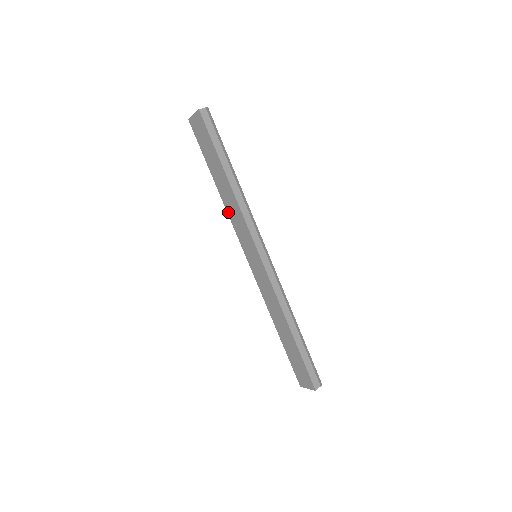
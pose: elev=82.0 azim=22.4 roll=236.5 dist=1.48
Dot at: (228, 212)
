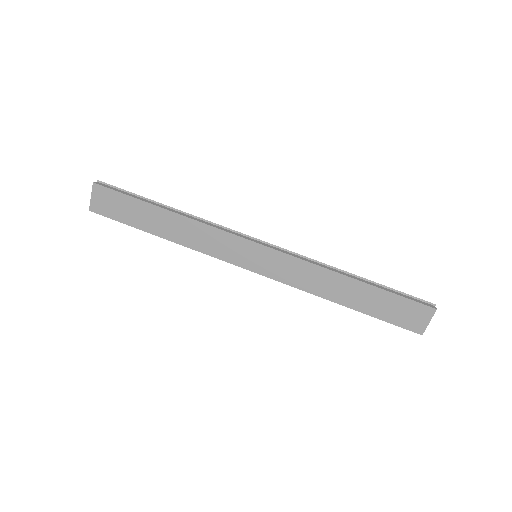
Dot at: (195, 248)
